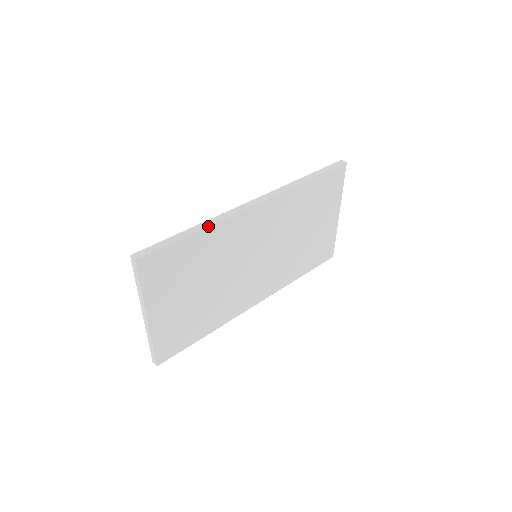
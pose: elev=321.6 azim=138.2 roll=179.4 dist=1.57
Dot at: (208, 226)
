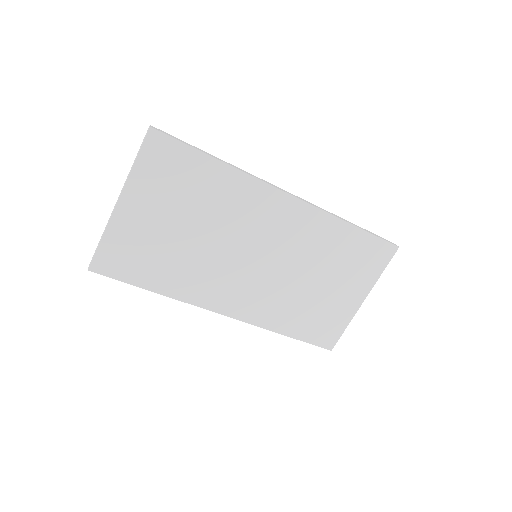
Dot at: (232, 166)
